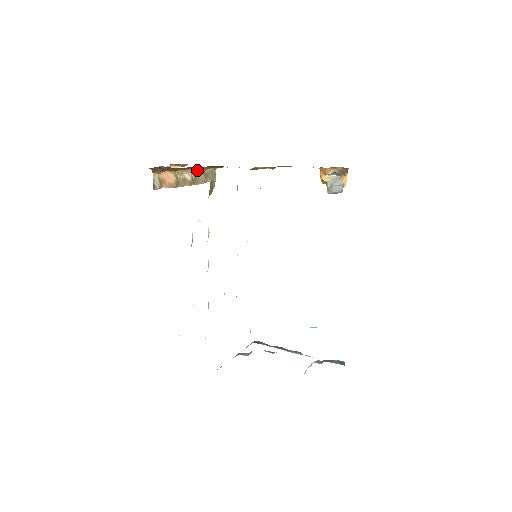
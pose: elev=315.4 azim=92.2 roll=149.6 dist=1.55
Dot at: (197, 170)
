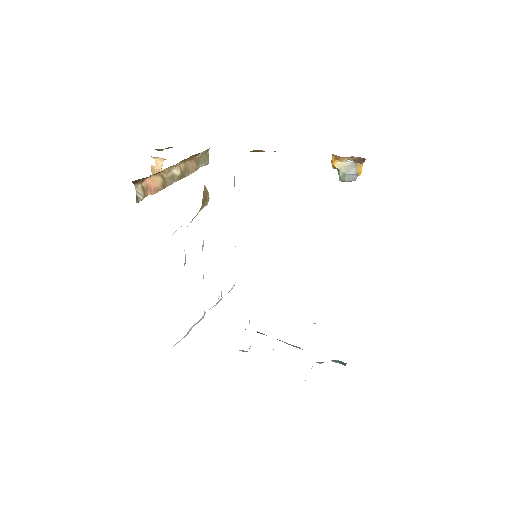
Dot at: (187, 159)
